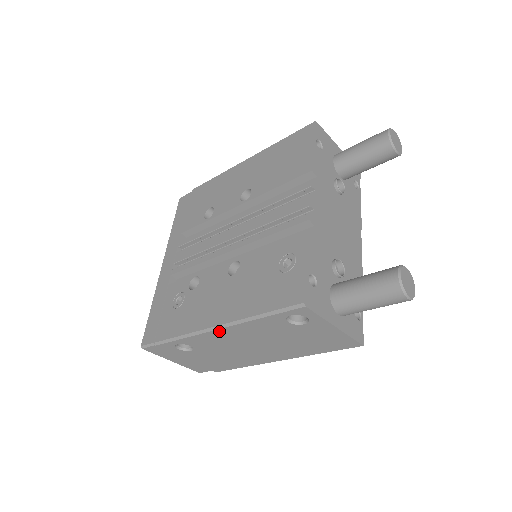
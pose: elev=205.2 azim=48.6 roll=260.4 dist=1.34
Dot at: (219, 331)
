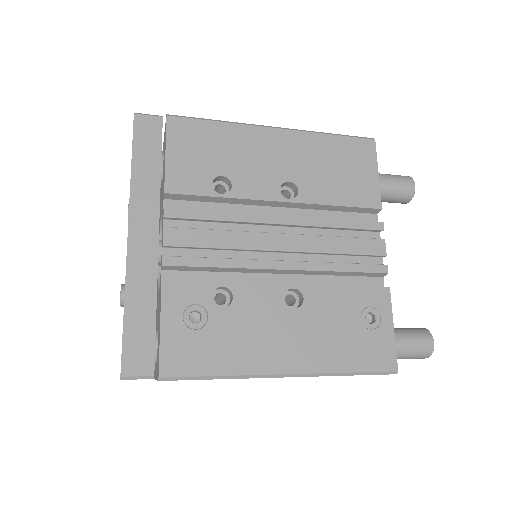
Dot at: (278, 377)
